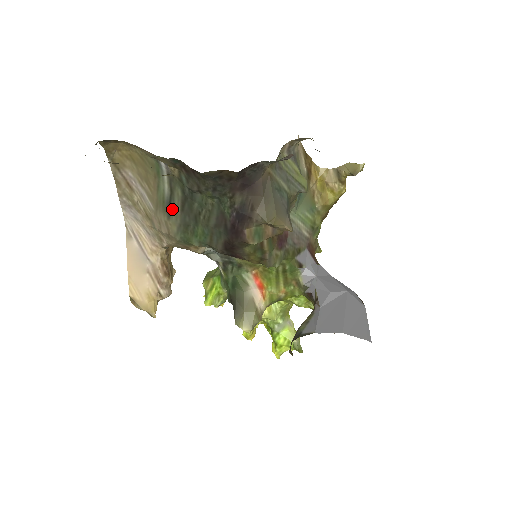
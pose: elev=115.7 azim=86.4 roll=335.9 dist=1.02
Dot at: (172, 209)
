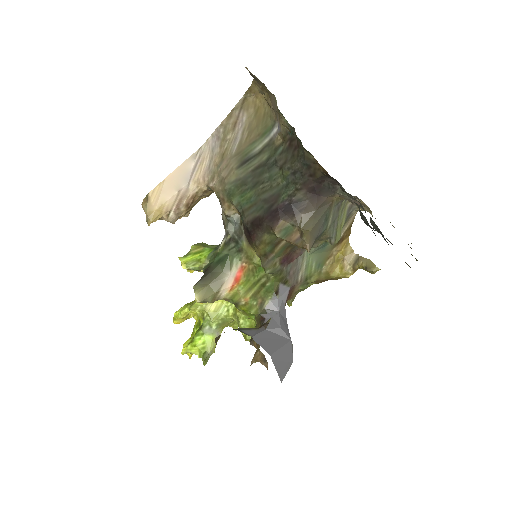
Dot at: (247, 164)
